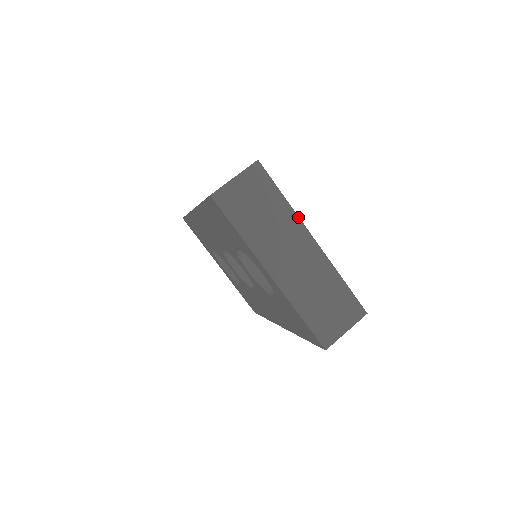
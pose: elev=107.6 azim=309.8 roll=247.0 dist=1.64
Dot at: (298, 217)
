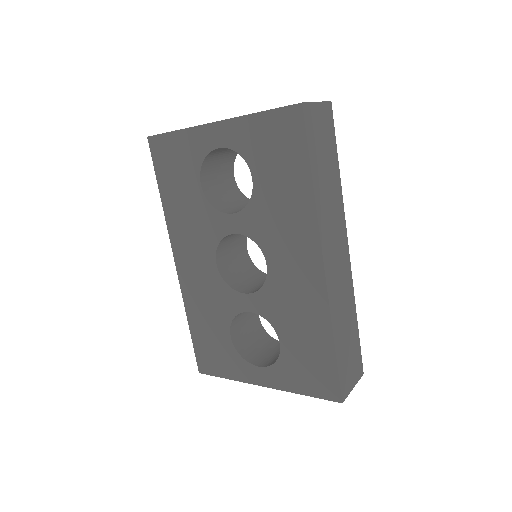
Dot at: occluded
